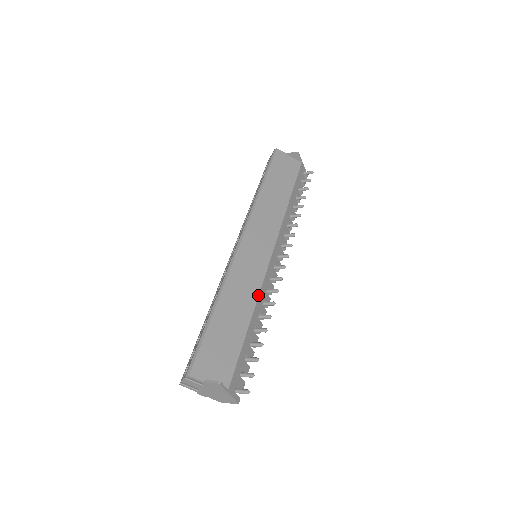
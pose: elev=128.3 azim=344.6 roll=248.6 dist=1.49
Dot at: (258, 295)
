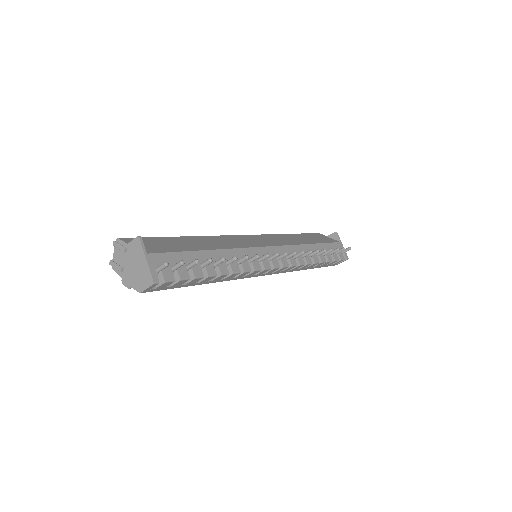
Dot at: (233, 248)
